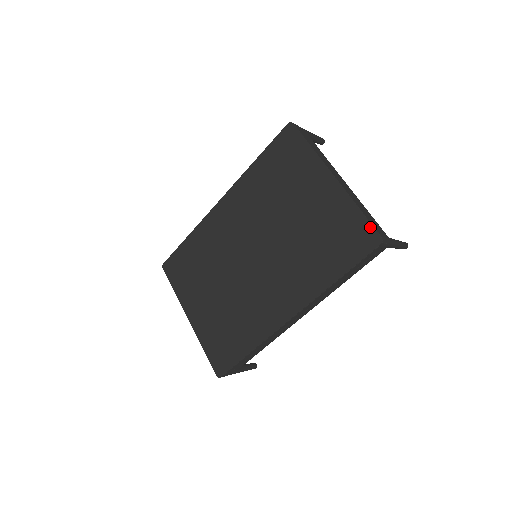
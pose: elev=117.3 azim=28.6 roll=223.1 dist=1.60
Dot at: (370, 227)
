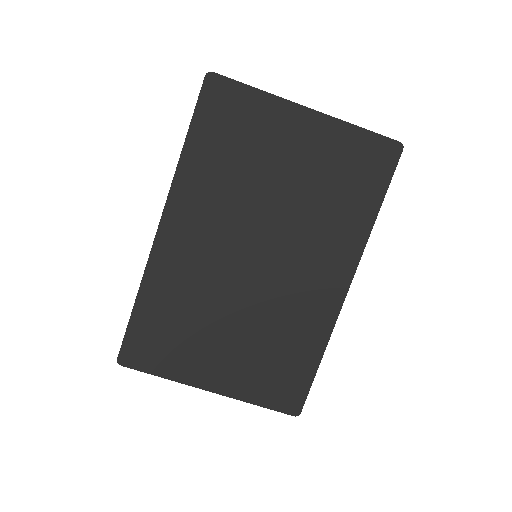
Dot at: (383, 139)
